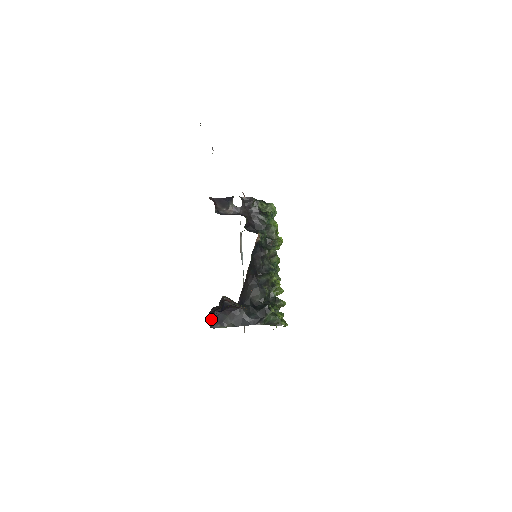
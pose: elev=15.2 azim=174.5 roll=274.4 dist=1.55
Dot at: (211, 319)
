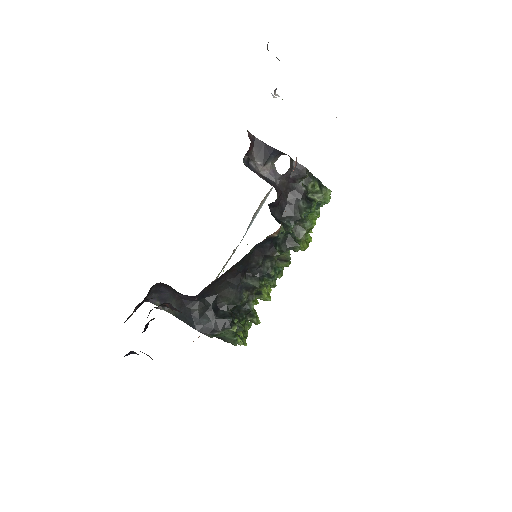
Dot at: (152, 291)
